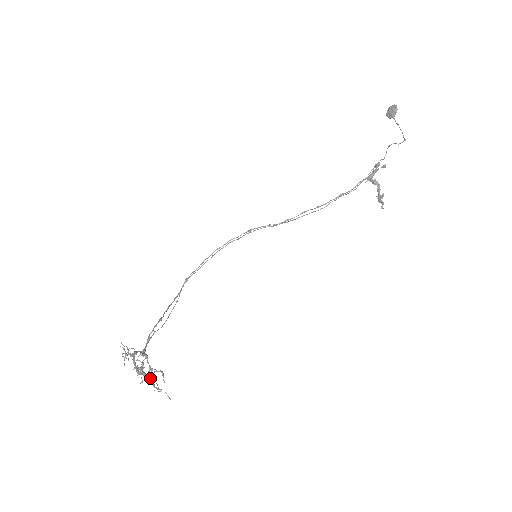
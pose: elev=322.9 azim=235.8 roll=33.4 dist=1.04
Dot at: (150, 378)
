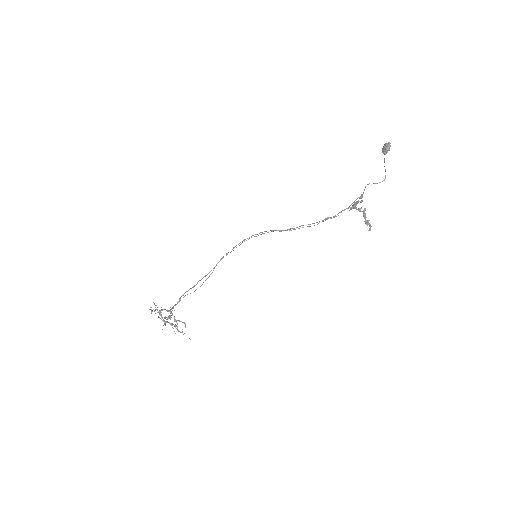
Dot at: (176, 325)
